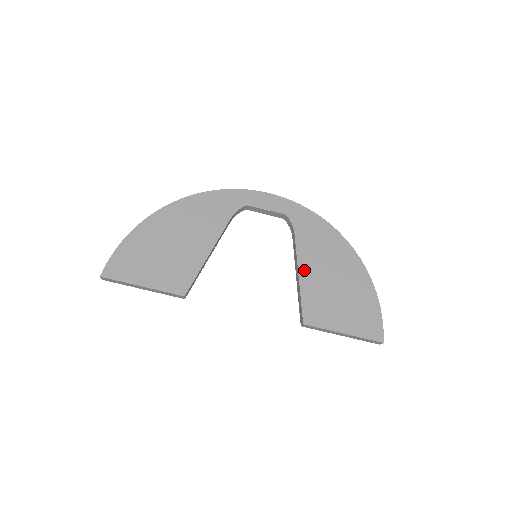
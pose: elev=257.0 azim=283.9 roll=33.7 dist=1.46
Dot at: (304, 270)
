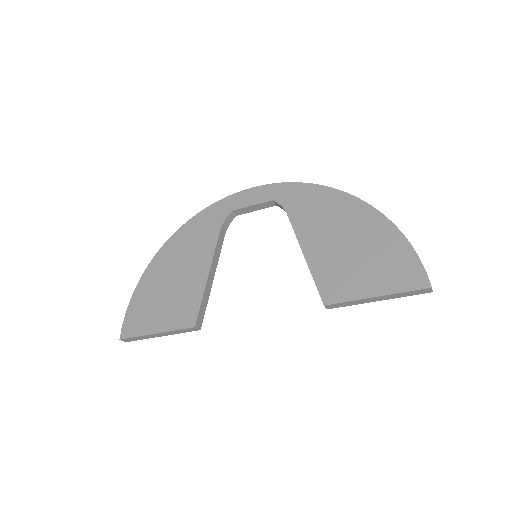
Dot at: (308, 247)
